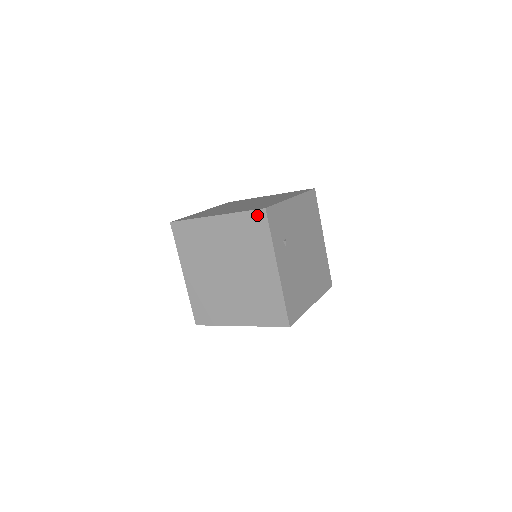
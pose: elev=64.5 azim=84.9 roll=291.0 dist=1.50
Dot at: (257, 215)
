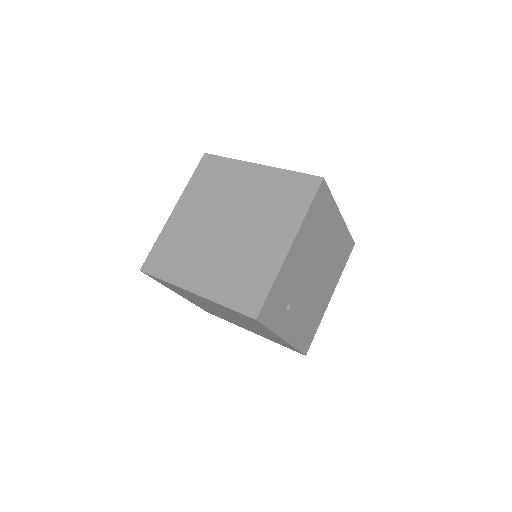
Dot at: (247, 317)
